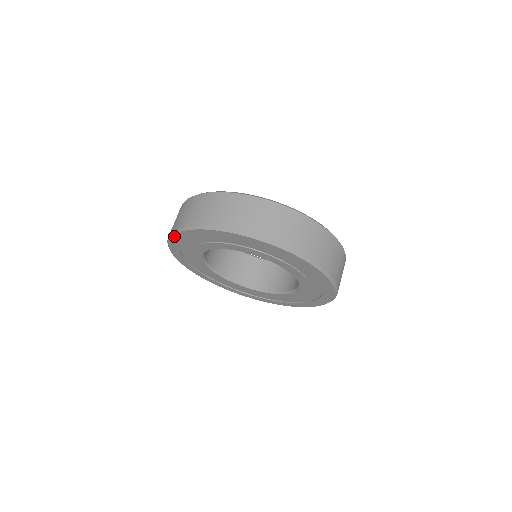
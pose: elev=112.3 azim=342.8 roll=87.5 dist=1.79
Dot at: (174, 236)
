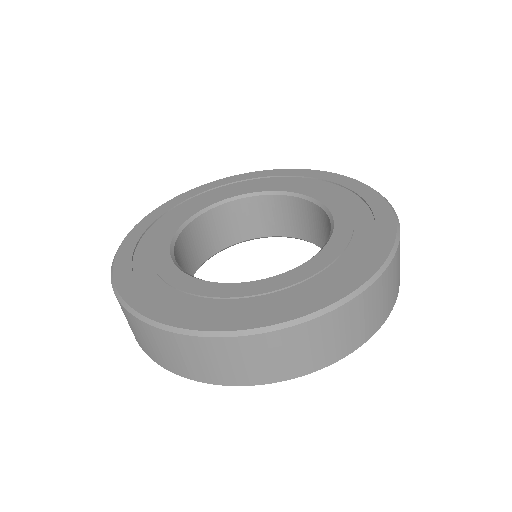
Dot at: occluded
